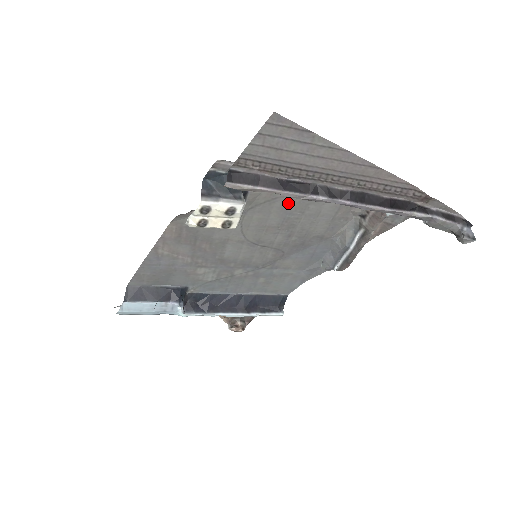
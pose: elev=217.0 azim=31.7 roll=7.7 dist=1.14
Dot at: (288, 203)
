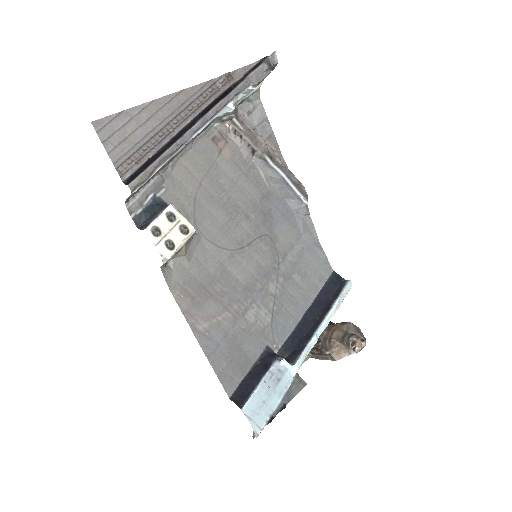
Dot at: (207, 194)
